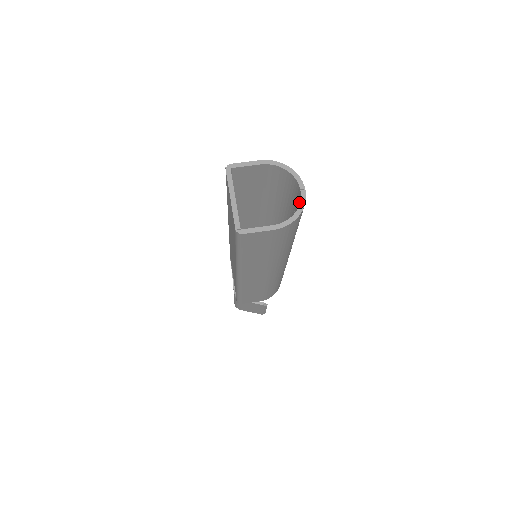
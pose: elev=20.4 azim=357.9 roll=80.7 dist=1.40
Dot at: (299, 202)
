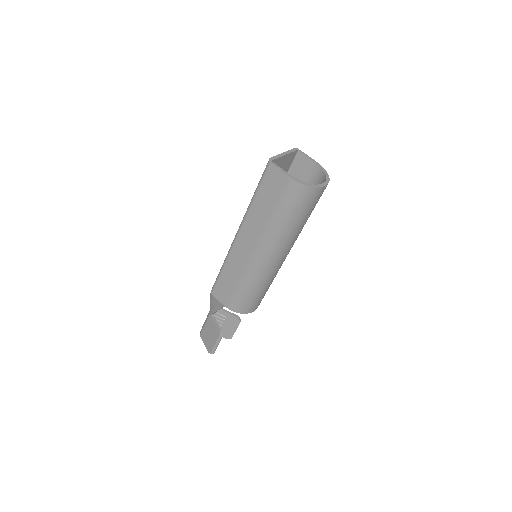
Dot at: occluded
